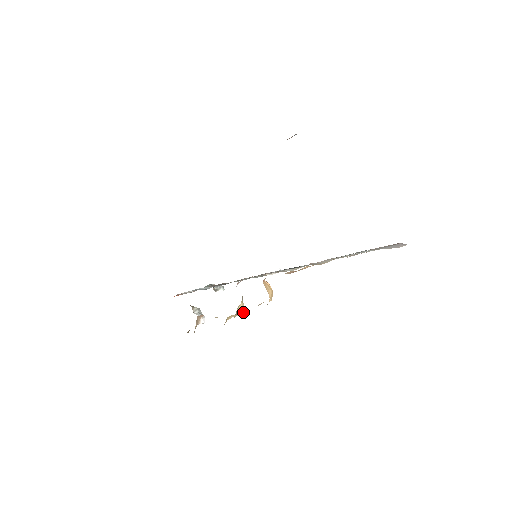
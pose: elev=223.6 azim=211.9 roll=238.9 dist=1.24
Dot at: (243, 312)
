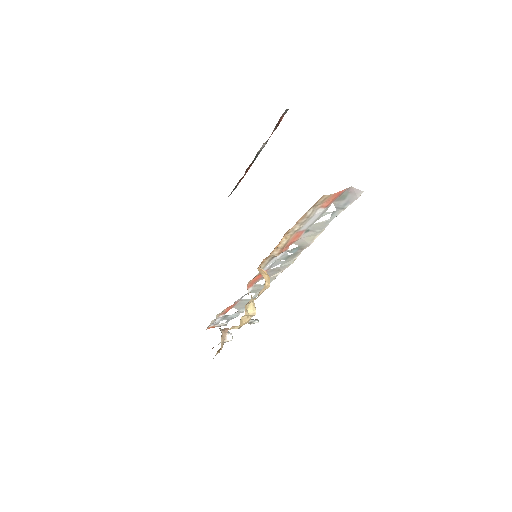
Dot at: (254, 311)
